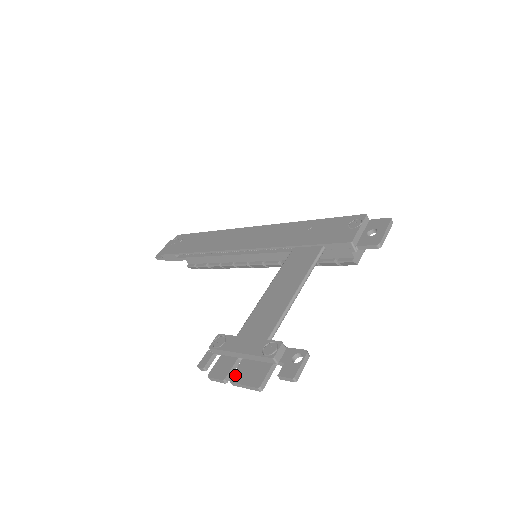
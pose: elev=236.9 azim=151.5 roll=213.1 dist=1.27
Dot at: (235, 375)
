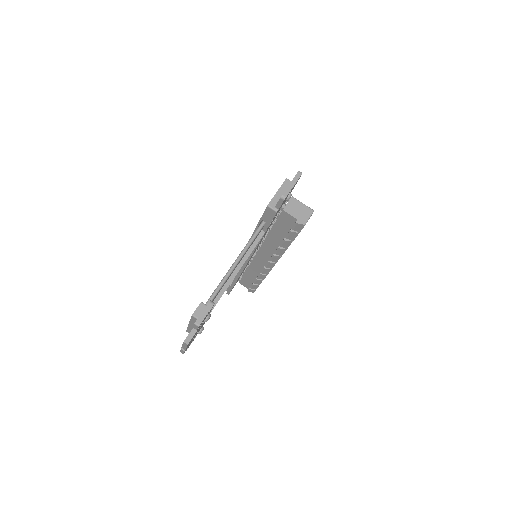
Dot at: occluded
